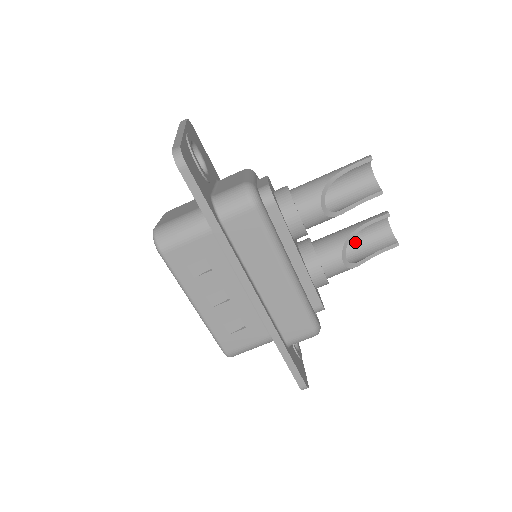
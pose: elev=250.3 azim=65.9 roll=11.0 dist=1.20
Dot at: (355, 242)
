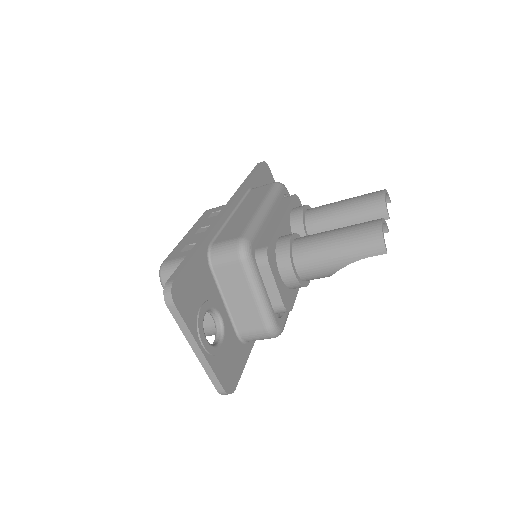
Dot at: occluded
